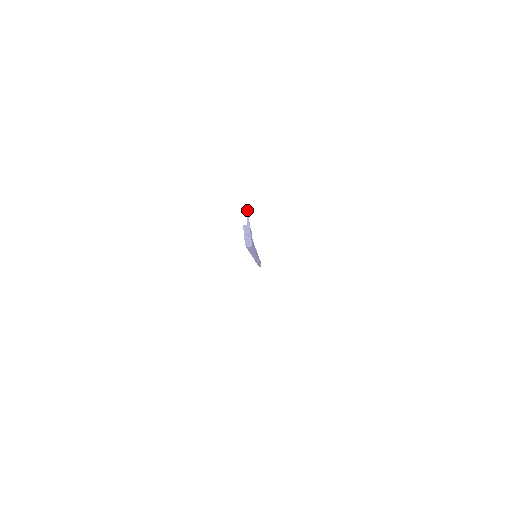
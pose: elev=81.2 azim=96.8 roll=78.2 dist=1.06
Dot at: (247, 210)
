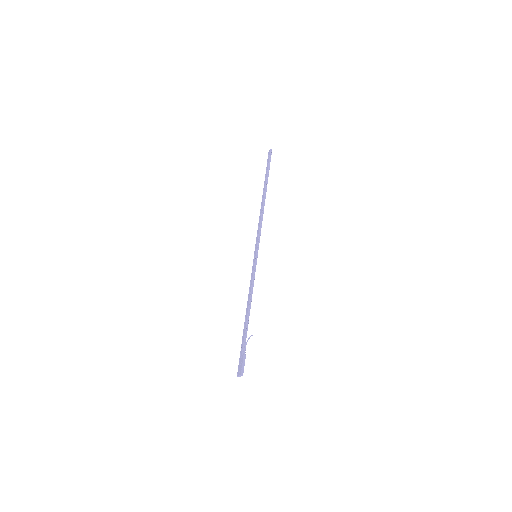
Dot at: occluded
